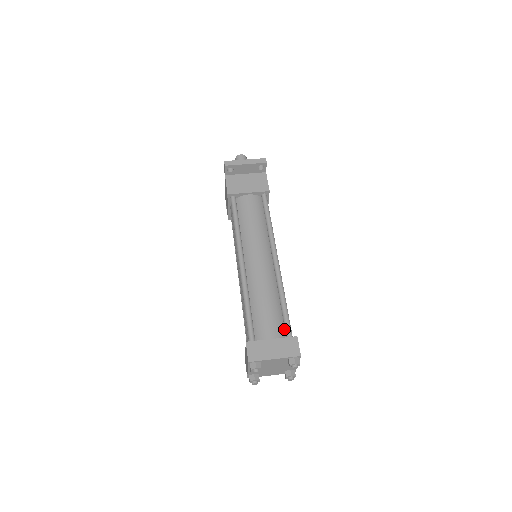
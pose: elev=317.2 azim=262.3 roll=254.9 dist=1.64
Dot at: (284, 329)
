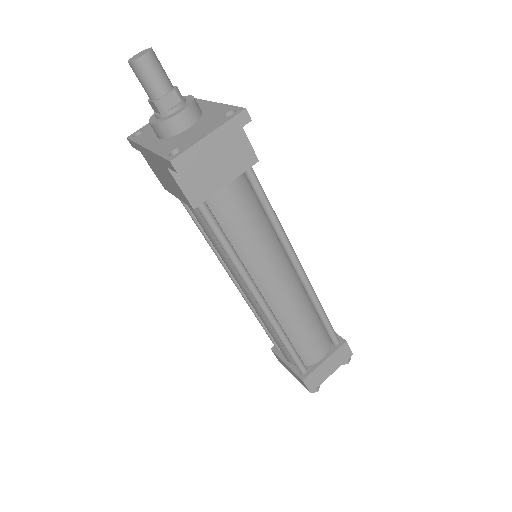
Dot at: (326, 335)
